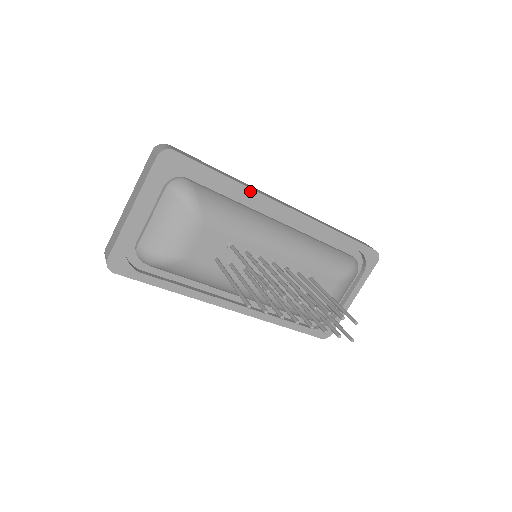
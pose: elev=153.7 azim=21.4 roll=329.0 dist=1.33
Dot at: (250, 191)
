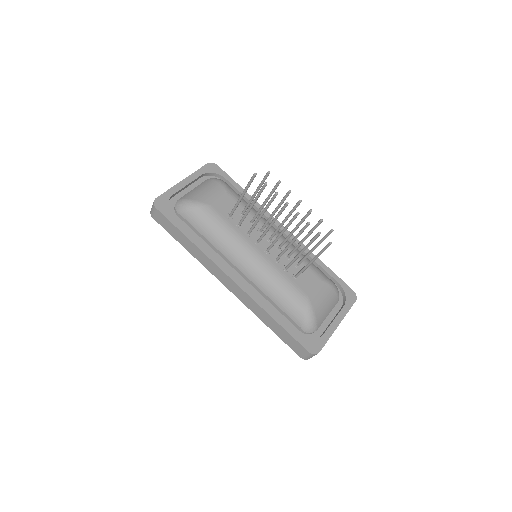
Dot at: (258, 205)
